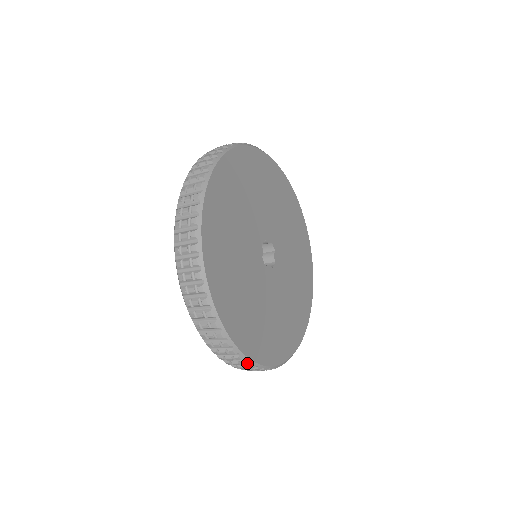
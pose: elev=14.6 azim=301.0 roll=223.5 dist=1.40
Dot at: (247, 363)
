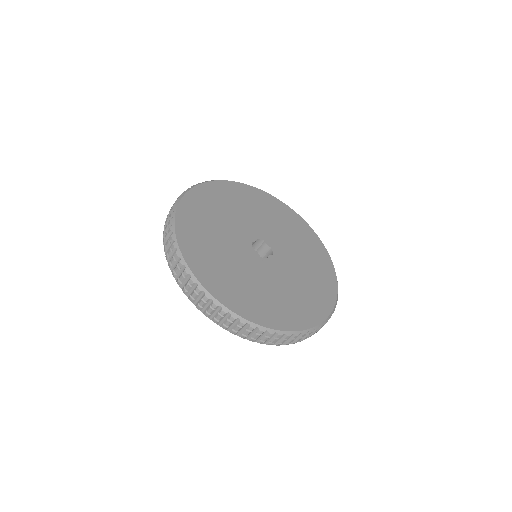
Dot at: (311, 332)
